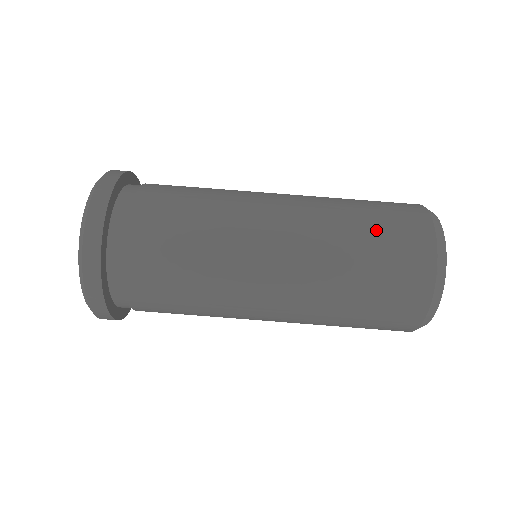
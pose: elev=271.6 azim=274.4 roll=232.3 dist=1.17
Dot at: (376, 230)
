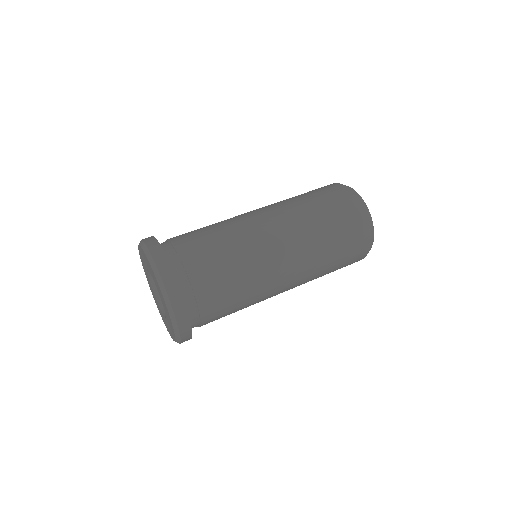
Dot at: (319, 199)
